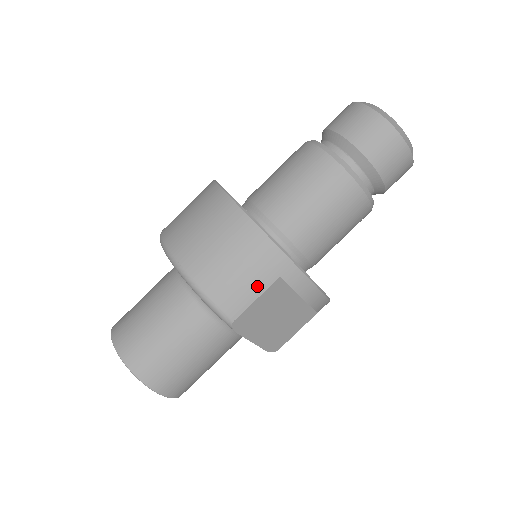
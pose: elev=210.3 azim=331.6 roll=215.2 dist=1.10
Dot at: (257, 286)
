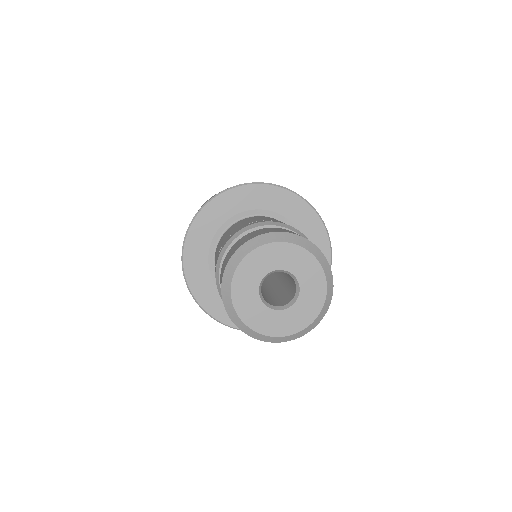
Dot at: occluded
